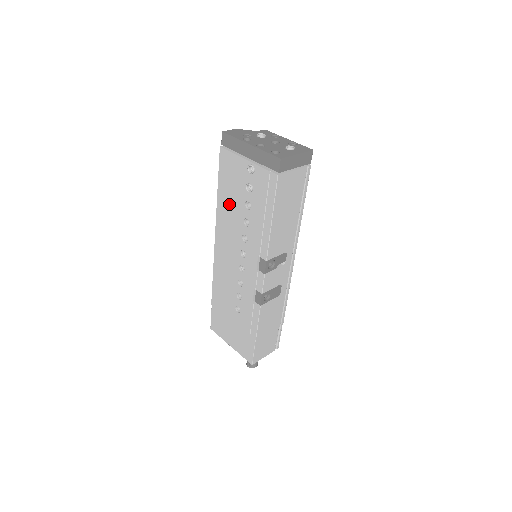
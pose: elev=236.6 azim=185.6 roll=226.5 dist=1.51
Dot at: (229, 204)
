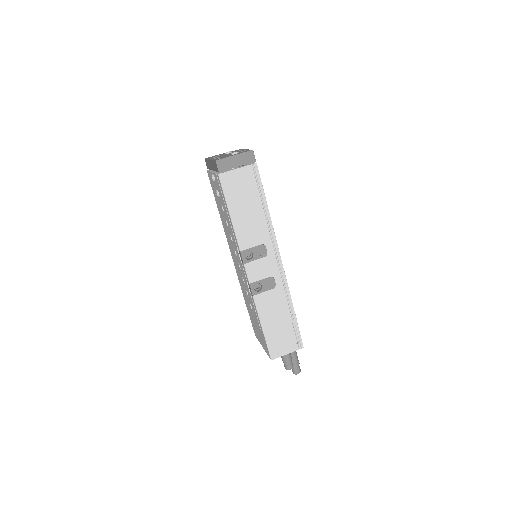
Dot at: (221, 214)
